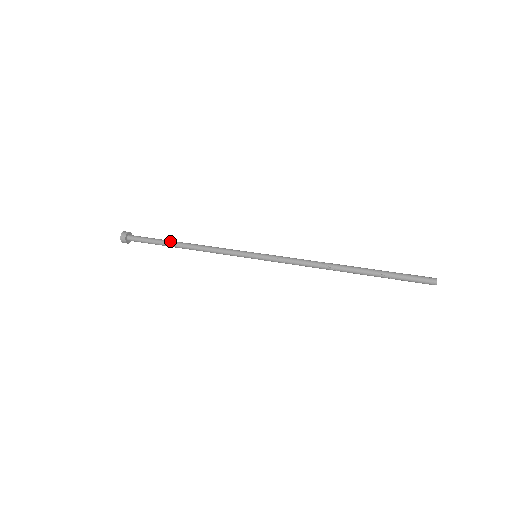
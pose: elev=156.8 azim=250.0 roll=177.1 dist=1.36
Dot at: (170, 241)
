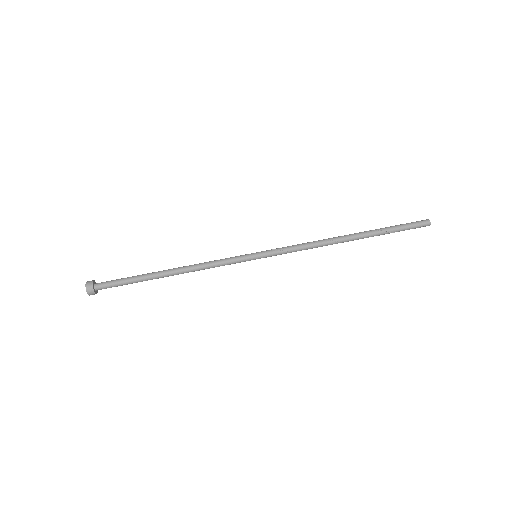
Dot at: (152, 273)
